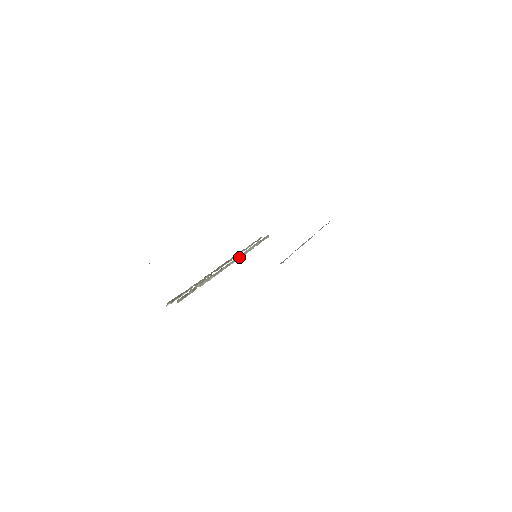
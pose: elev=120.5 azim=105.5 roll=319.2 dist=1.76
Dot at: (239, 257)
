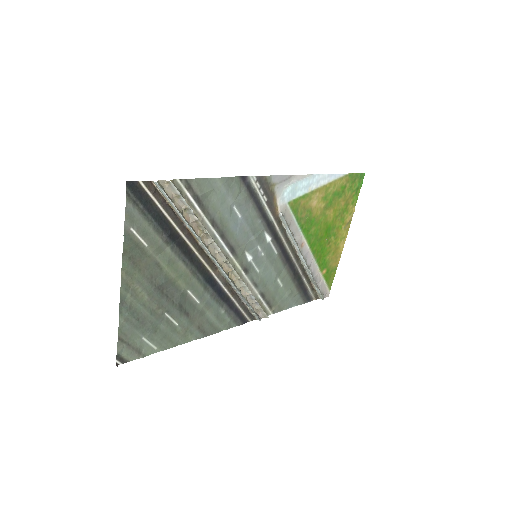
Dot at: (239, 277)
